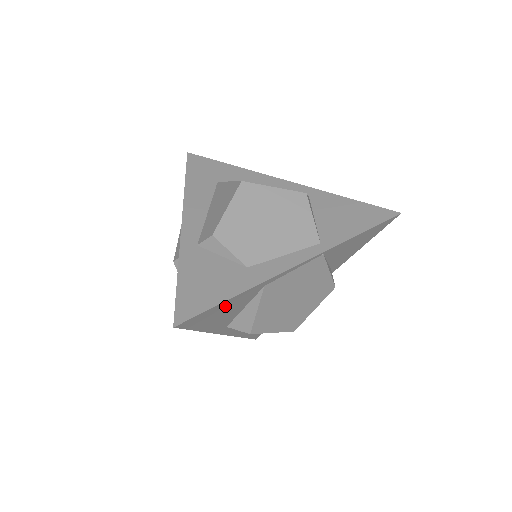
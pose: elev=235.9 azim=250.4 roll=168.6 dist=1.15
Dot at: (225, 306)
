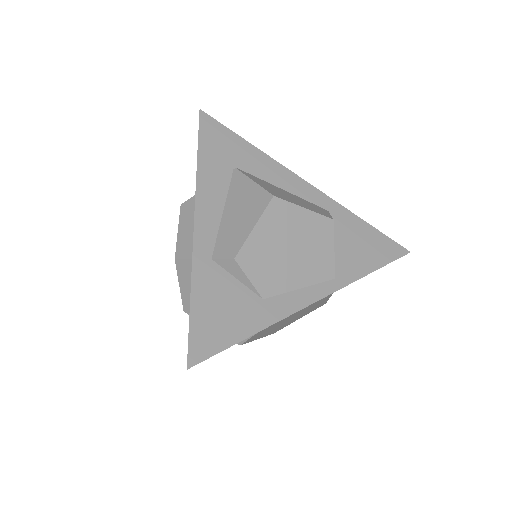
Dot at: occluded
